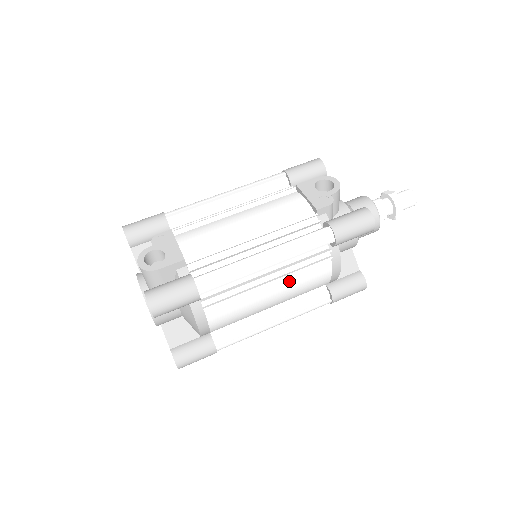
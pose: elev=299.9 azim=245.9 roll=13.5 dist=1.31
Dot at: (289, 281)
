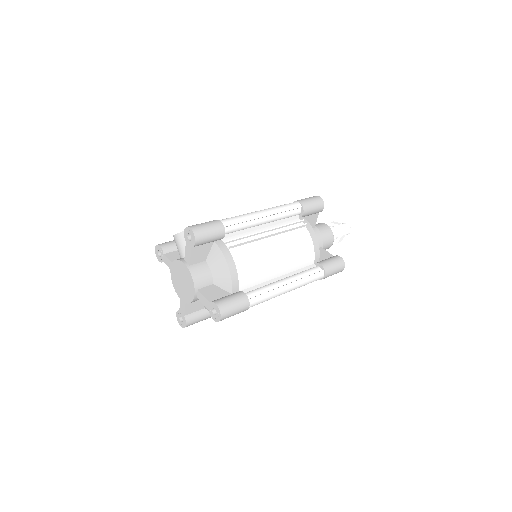
Dot at: (284, 239)
